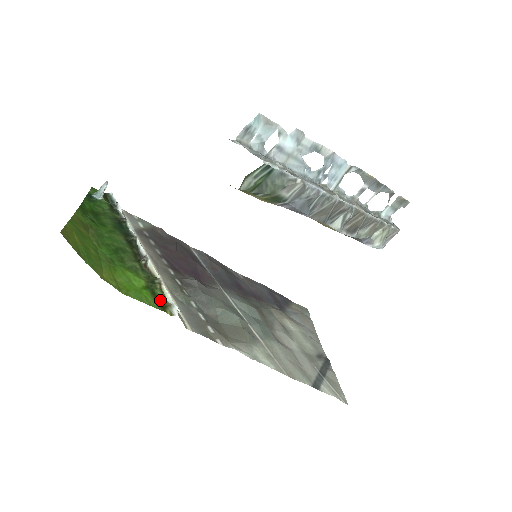
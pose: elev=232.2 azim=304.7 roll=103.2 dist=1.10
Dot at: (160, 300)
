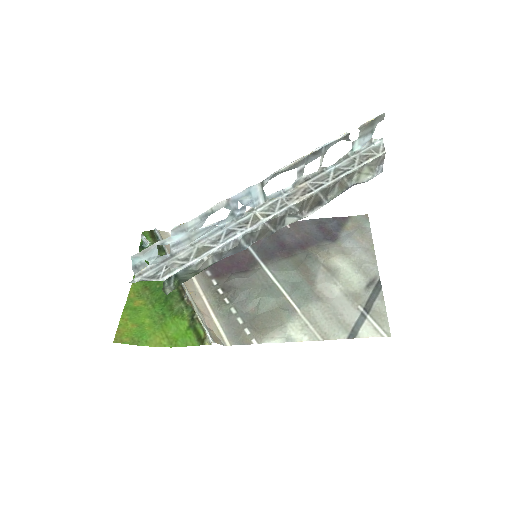
Dot at: (200, 334)
